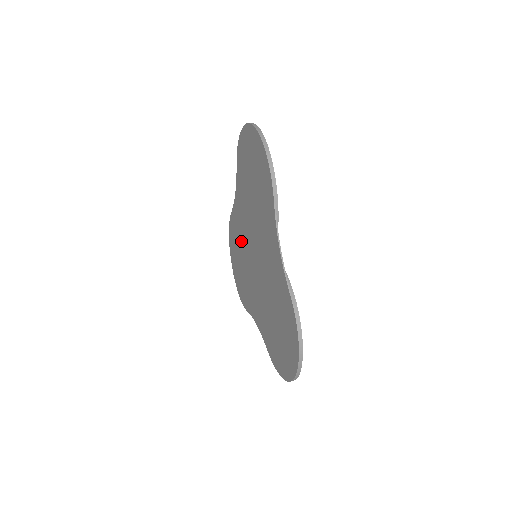
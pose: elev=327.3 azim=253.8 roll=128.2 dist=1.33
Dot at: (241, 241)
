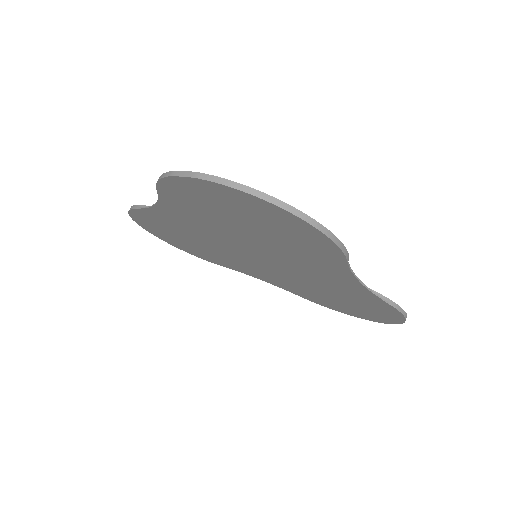
Dot at: (193, 236)
